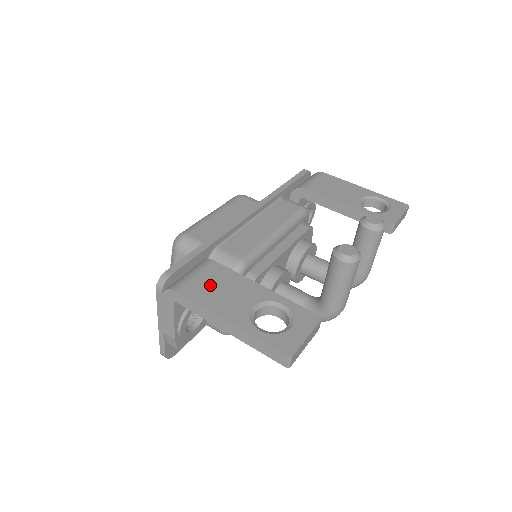
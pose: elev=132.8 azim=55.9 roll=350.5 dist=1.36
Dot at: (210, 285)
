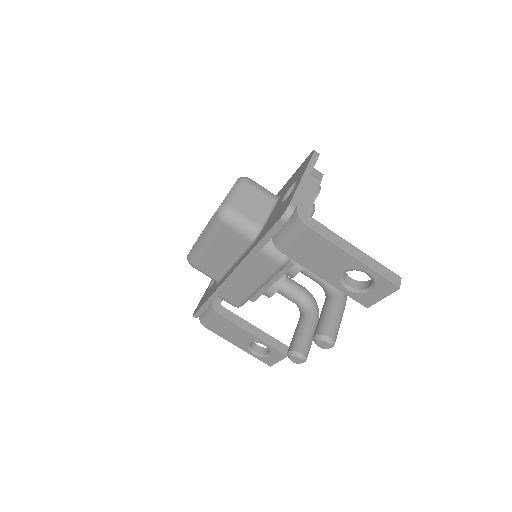
Dot at: (221, 328)
